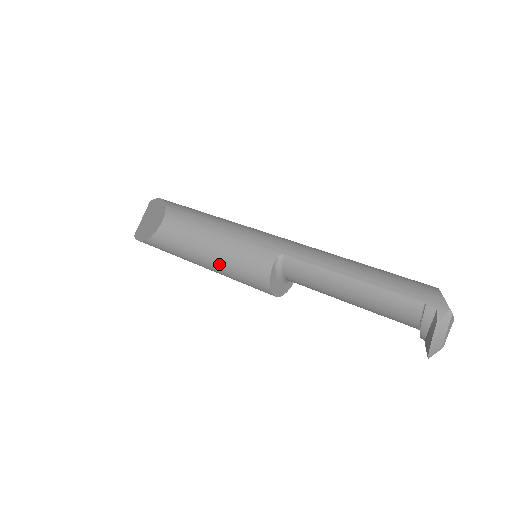
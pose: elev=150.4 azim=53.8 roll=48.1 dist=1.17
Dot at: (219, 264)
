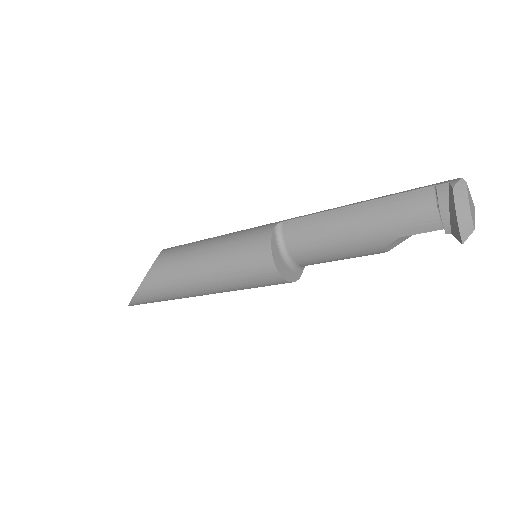
Dot at: (217, 262)
